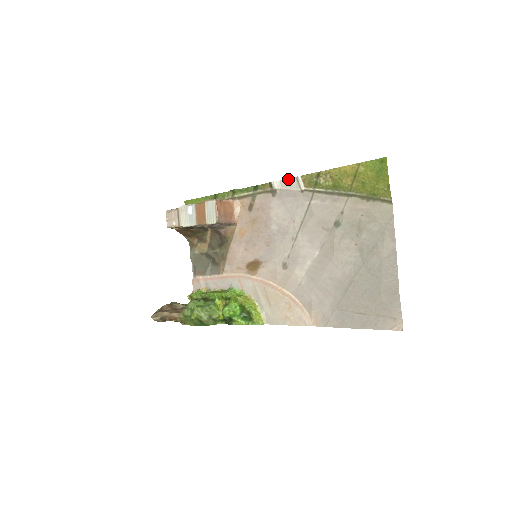
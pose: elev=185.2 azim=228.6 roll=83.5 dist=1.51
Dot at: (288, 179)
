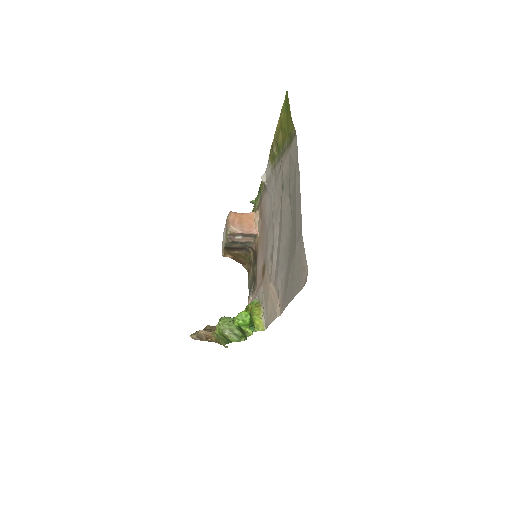
Dot at: (267, 167)
